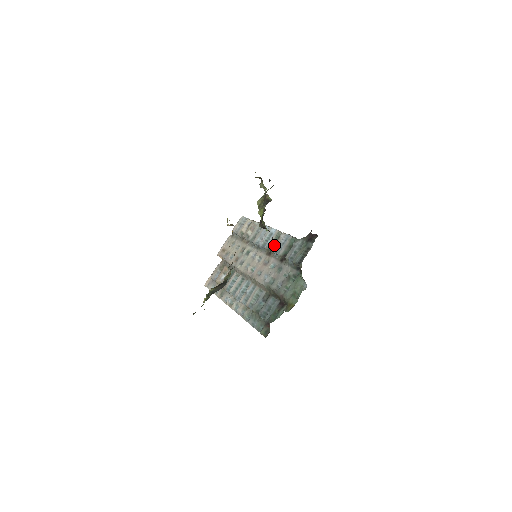
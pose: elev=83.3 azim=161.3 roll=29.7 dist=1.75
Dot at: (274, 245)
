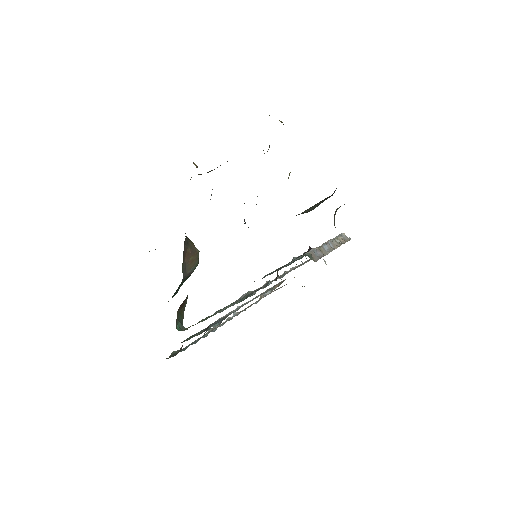
Dot at: occluded
